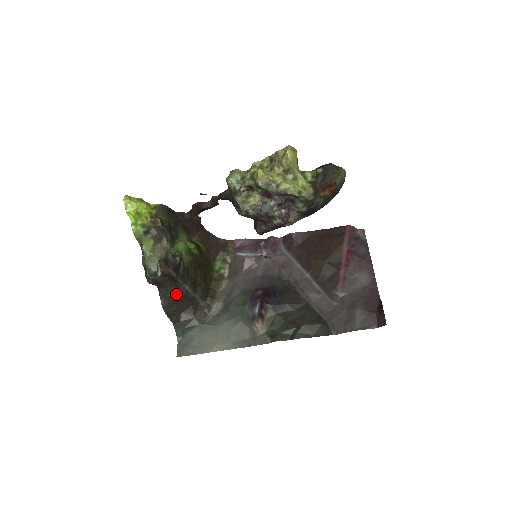
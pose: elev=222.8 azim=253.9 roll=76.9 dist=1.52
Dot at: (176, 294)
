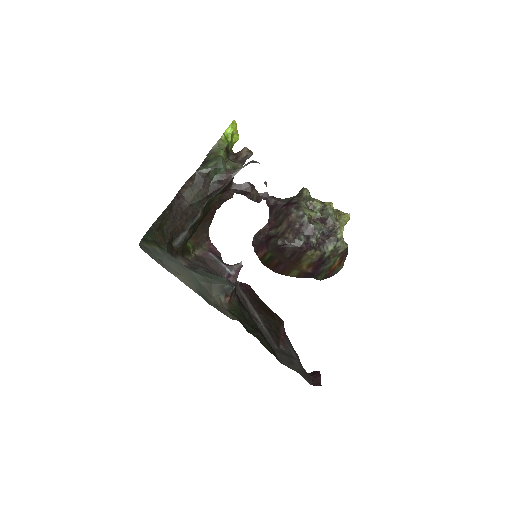
Dot at: (190, 207)
